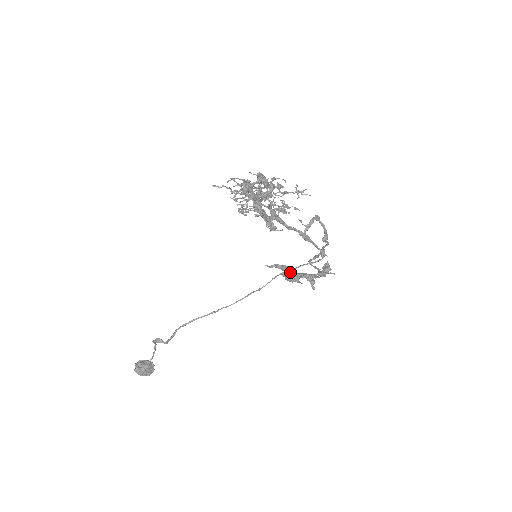
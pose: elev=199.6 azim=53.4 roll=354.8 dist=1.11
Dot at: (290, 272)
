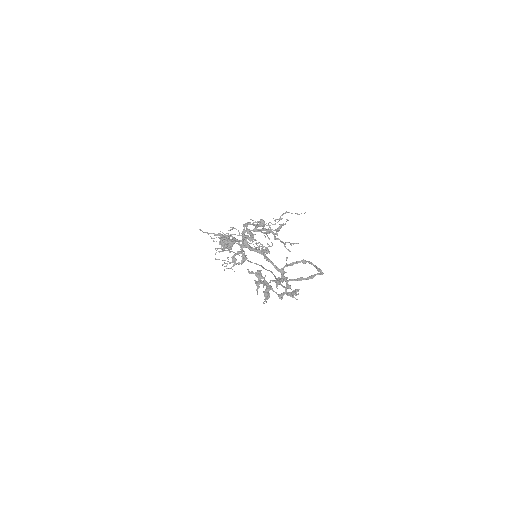
Dot at: (258, 283)
